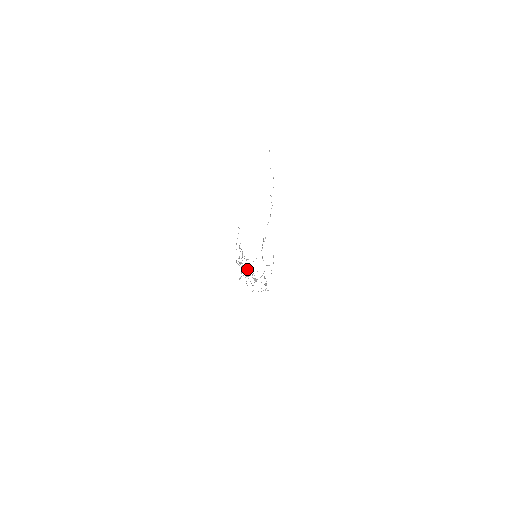
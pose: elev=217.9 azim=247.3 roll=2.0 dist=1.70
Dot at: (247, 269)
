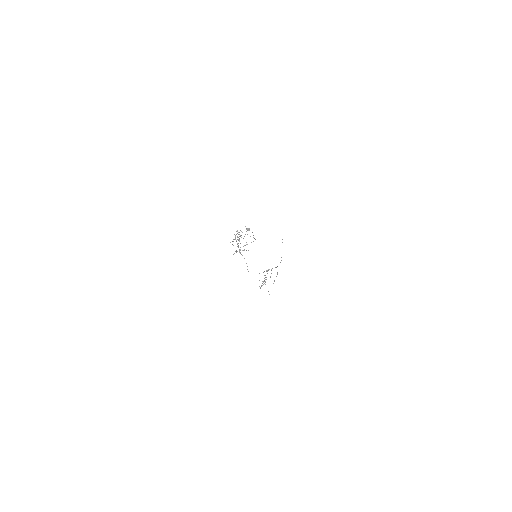
Dot at: (243, 250)
